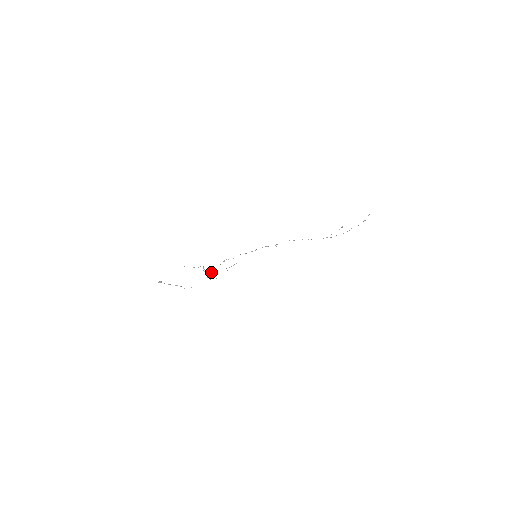
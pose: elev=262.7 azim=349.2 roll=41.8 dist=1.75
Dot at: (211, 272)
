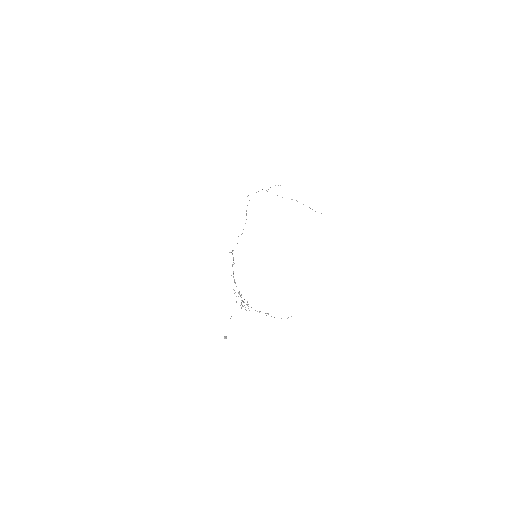
Dot at: occluded
